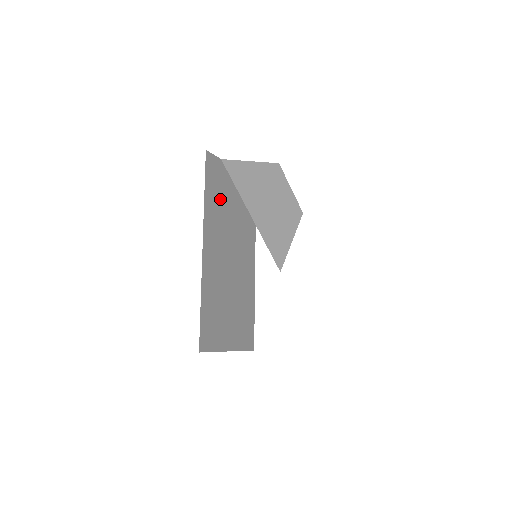
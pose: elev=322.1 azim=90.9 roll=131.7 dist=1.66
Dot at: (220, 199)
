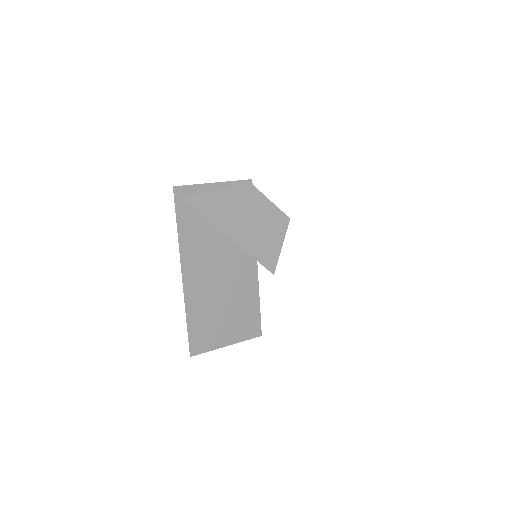
Dot at: (199, 223)
